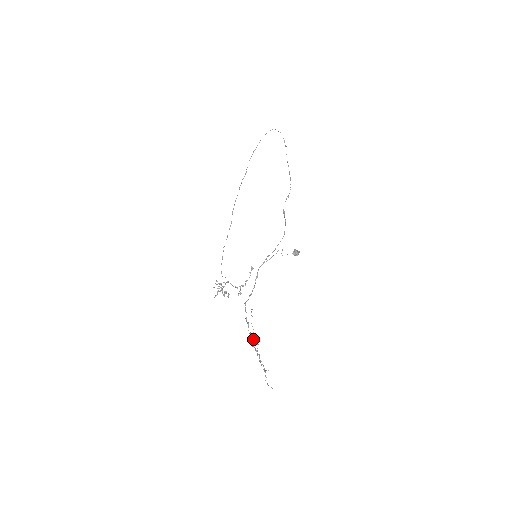
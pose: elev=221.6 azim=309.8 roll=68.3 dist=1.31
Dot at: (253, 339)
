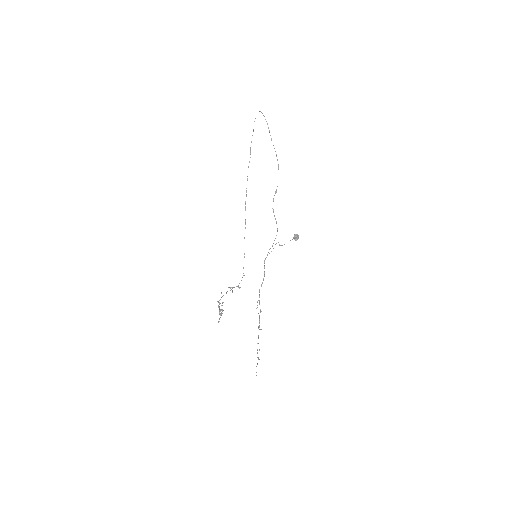
Dot at: (259, 326)
